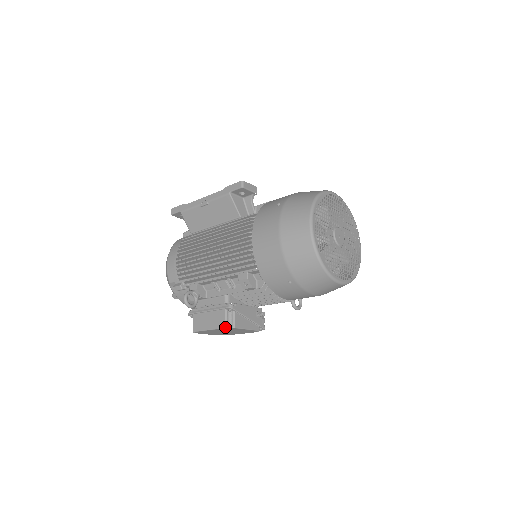
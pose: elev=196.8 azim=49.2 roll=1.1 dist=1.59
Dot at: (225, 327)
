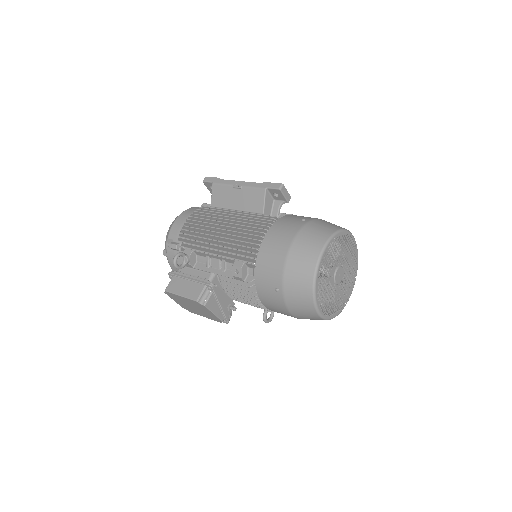
Dot at: (197, 300)
